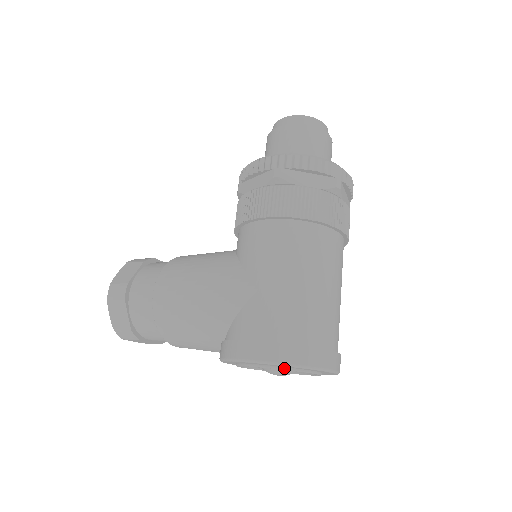
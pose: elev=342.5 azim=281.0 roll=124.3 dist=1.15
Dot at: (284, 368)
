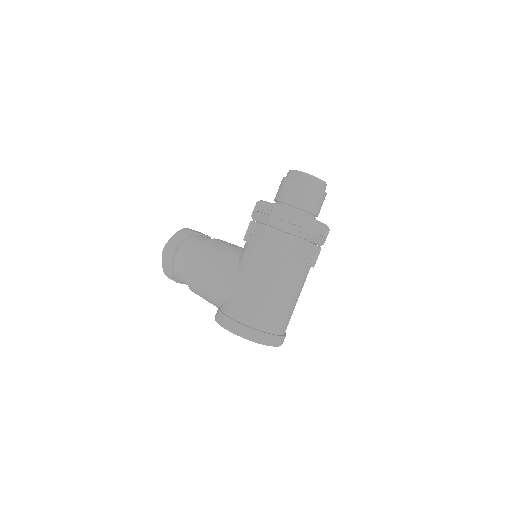
Dot at: occluded
